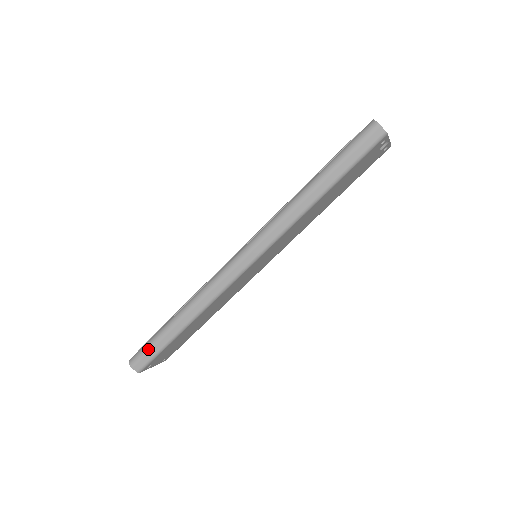
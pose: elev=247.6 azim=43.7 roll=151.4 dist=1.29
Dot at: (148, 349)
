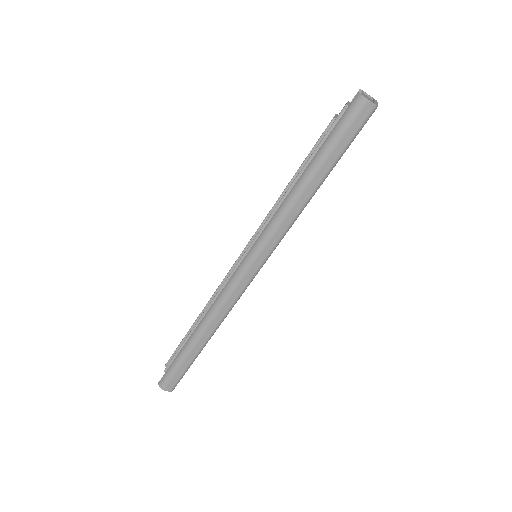
Dot at: (174, 372)
